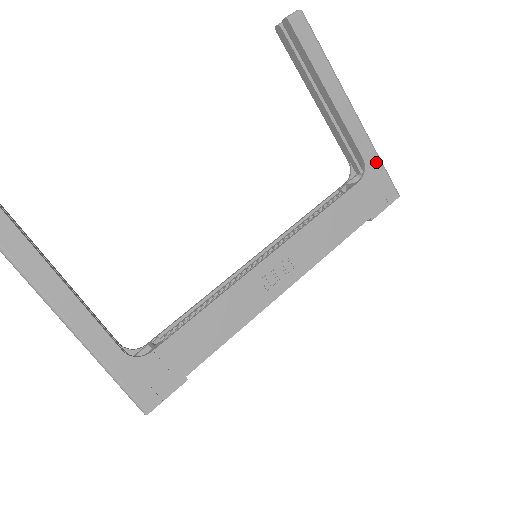
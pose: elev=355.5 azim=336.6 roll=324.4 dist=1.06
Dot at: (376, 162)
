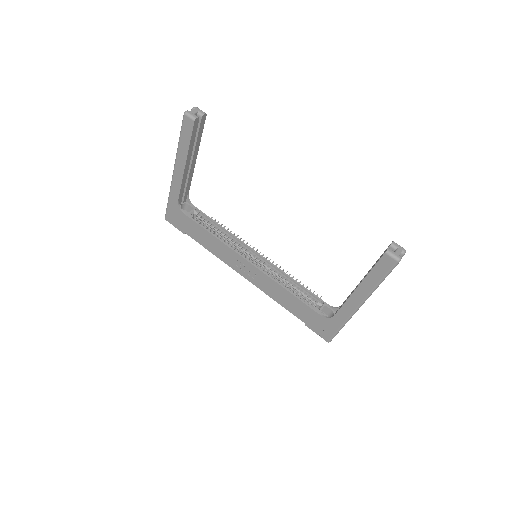
Dot at: (337, 325)
